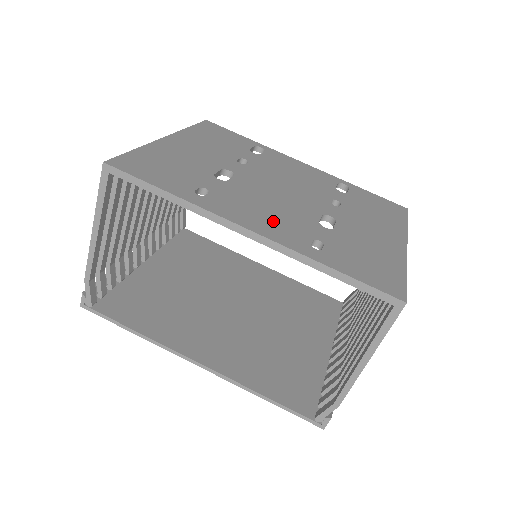
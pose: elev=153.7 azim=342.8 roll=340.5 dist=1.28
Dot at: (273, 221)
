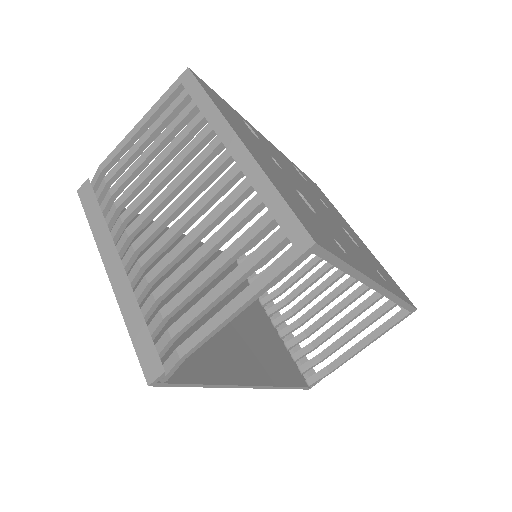
Dot at: (364, 261)
